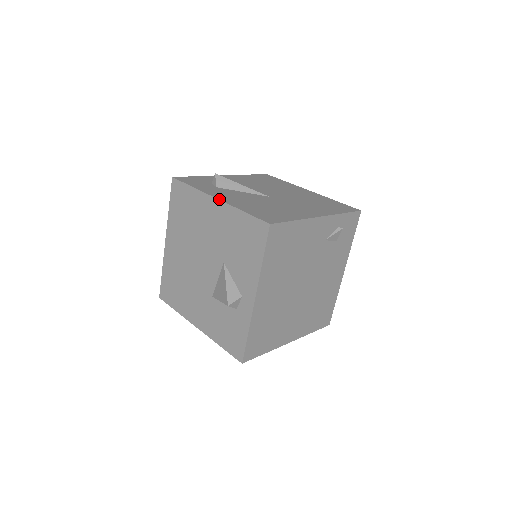
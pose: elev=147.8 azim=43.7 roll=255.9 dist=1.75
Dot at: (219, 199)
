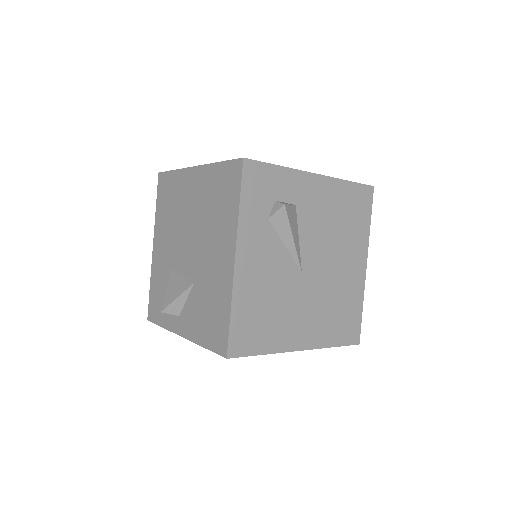
Dot at: (235, 265)
